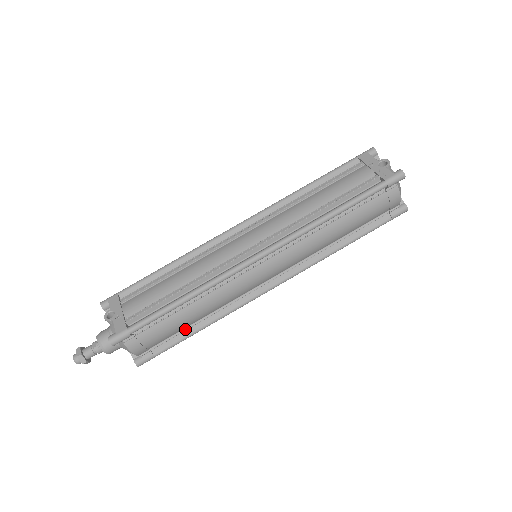
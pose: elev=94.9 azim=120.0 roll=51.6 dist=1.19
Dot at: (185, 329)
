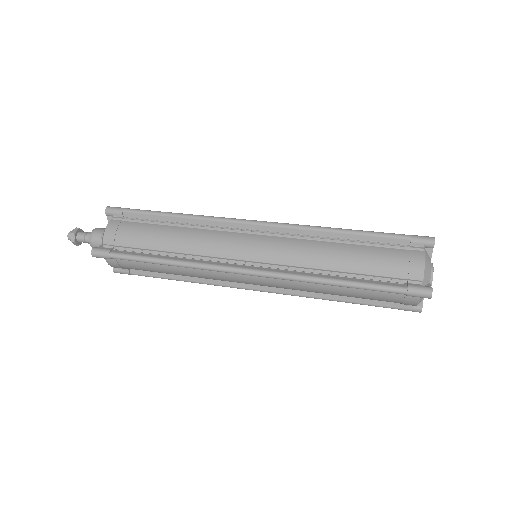
Dot at: (151, 250)
